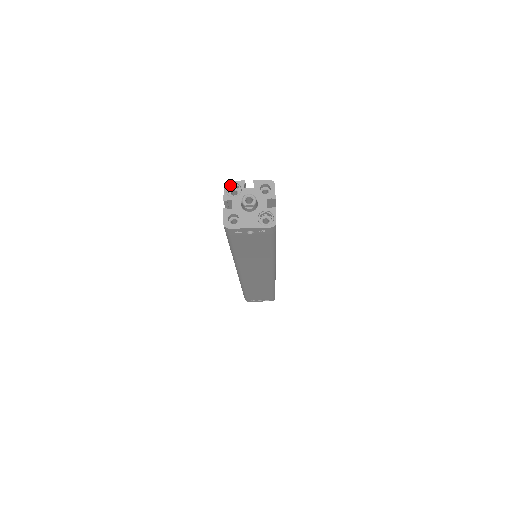
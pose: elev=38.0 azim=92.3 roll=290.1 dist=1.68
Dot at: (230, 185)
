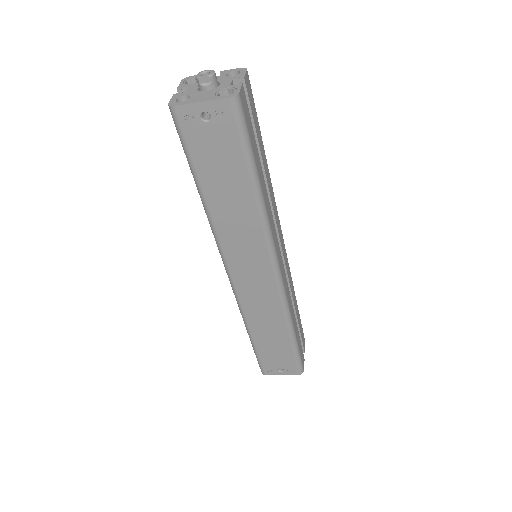
Dot at: (190, 78)
